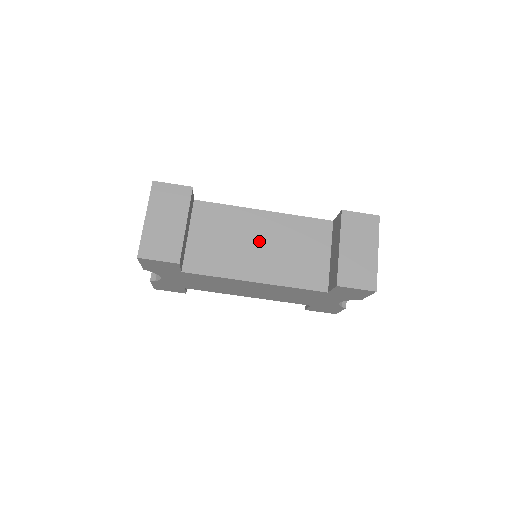
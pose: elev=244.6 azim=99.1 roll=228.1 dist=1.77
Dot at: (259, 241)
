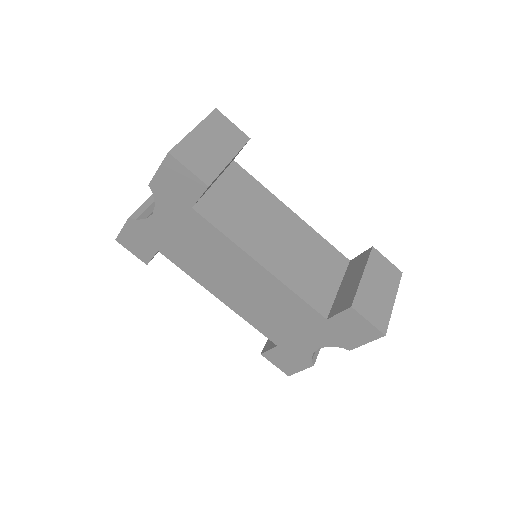
Dot at: (279, 233)
